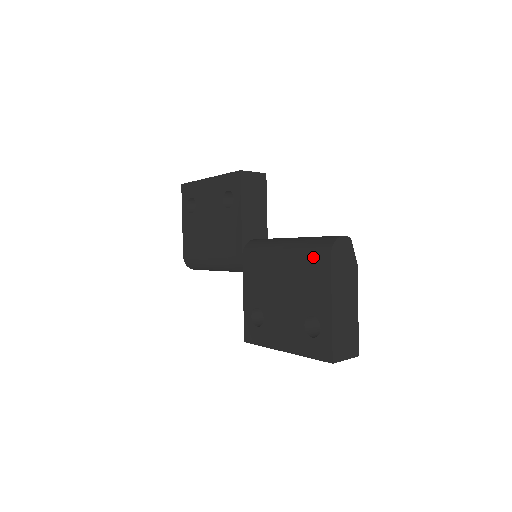
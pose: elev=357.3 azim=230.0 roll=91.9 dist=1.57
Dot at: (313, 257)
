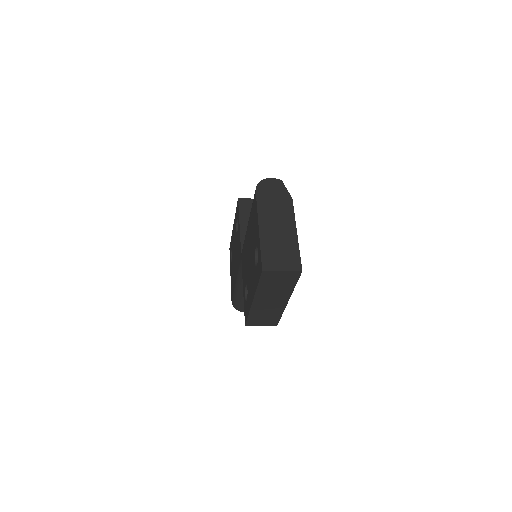
Dot at: (253, 204)
